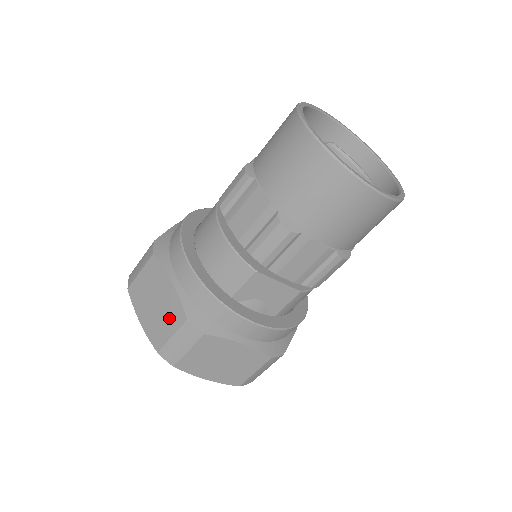
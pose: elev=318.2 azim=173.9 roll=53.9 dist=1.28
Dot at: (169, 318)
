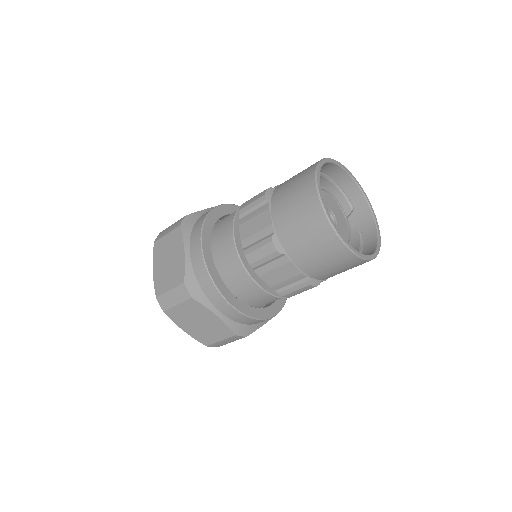
Dot at: (216, 333)
